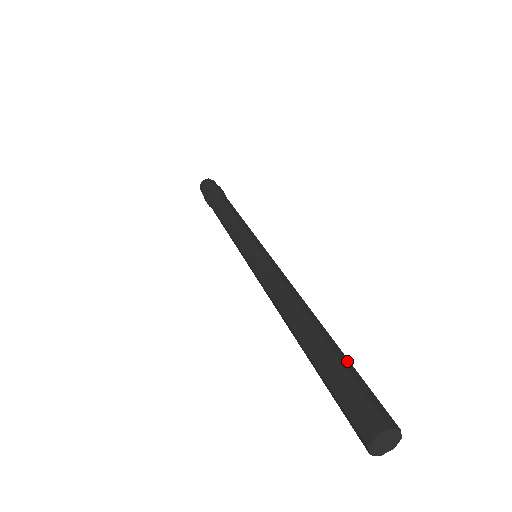
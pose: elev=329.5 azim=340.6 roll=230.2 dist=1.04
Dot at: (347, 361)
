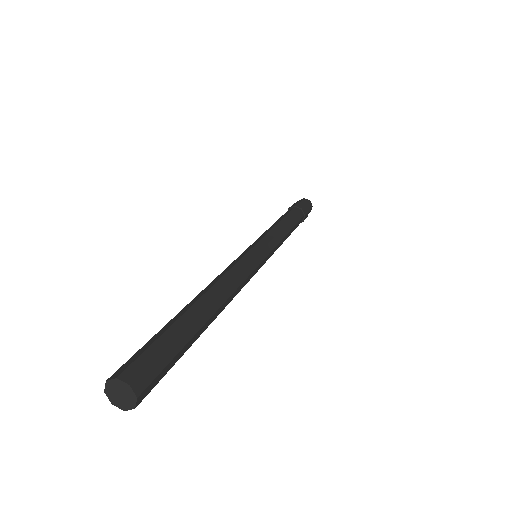
Dot at: (166, 328)
